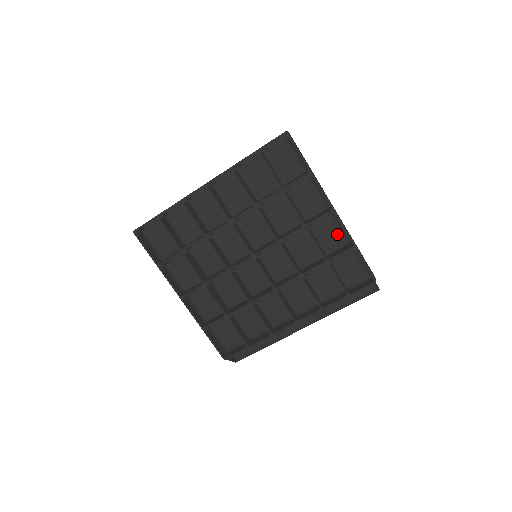
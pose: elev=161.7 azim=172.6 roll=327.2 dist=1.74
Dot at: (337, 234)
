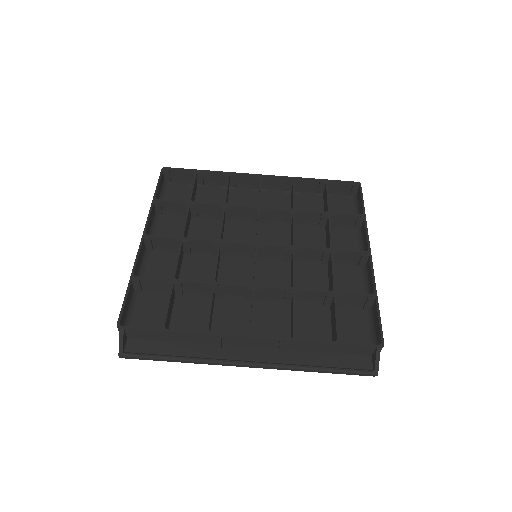
Dot at: (356, 288)
